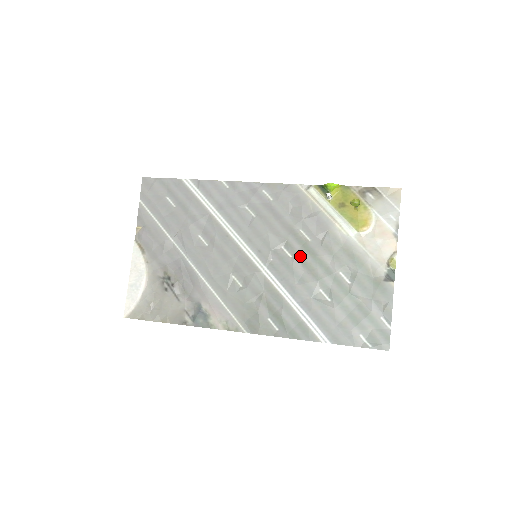
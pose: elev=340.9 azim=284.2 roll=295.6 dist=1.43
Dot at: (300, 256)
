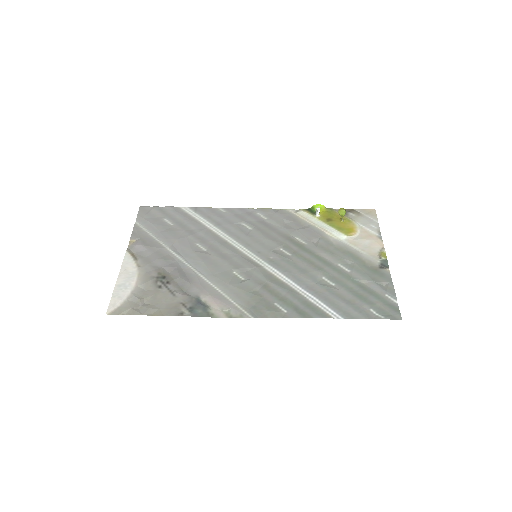
Dot at: (299, 254)
